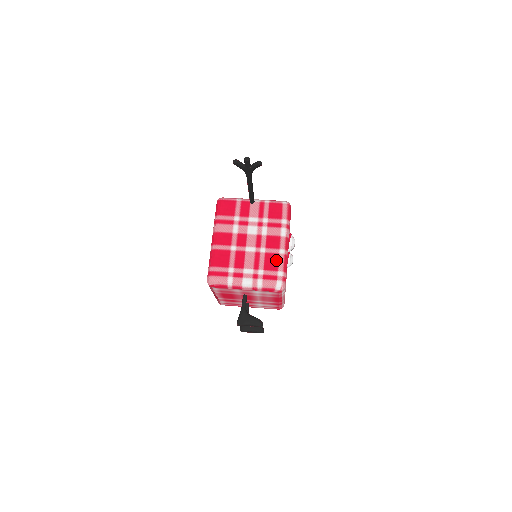
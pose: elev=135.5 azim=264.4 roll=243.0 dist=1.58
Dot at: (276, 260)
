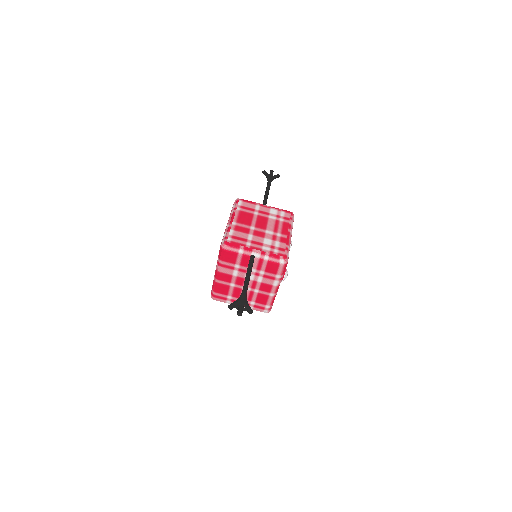
Dot at: (266, 299)
